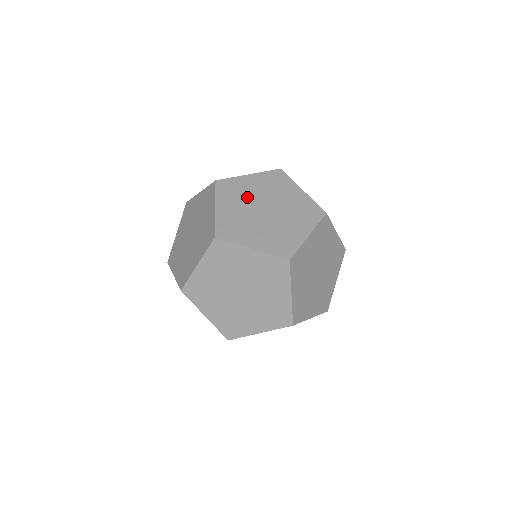
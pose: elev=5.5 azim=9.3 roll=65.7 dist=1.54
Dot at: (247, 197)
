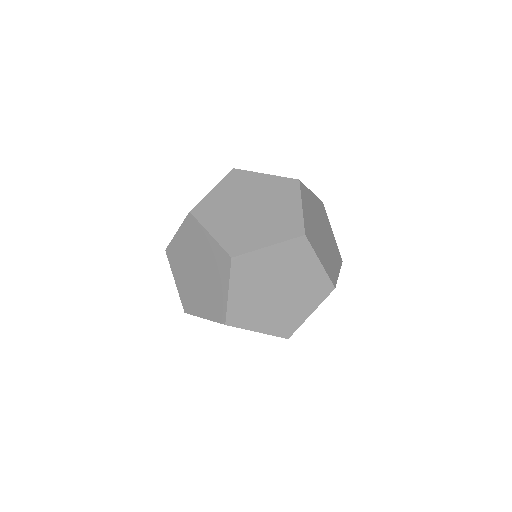
Dot at: (314, 212)
